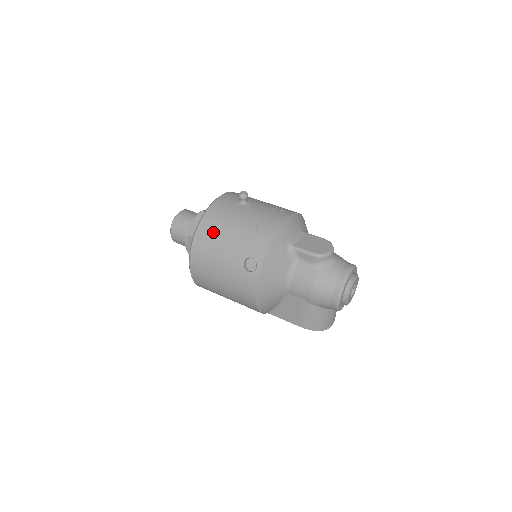
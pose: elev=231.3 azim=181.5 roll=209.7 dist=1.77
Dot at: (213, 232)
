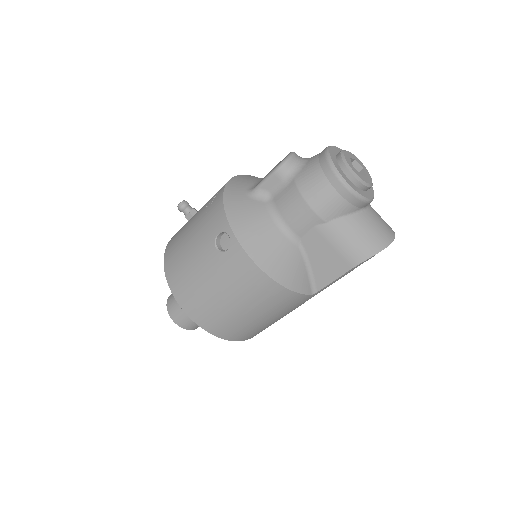
Dot at: (177, 258)
